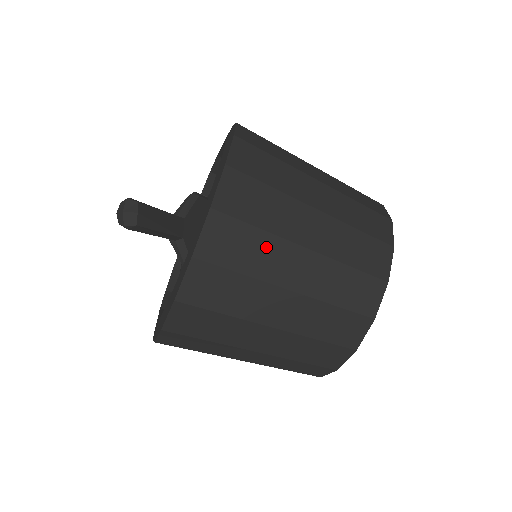
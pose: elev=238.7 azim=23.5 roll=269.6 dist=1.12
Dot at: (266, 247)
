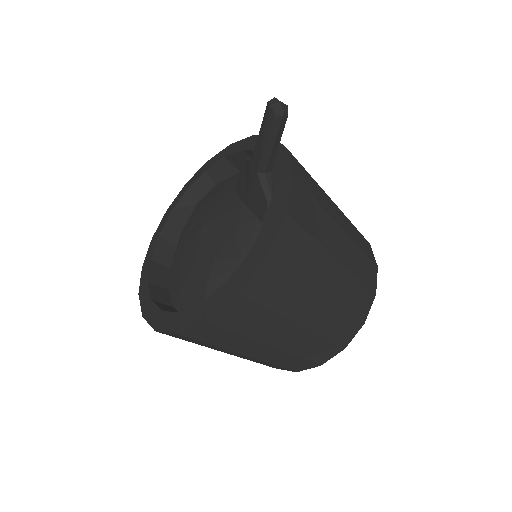
Dot at: (320, 191)
